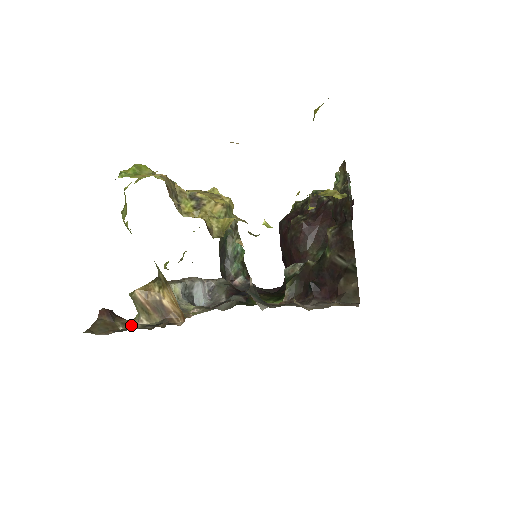
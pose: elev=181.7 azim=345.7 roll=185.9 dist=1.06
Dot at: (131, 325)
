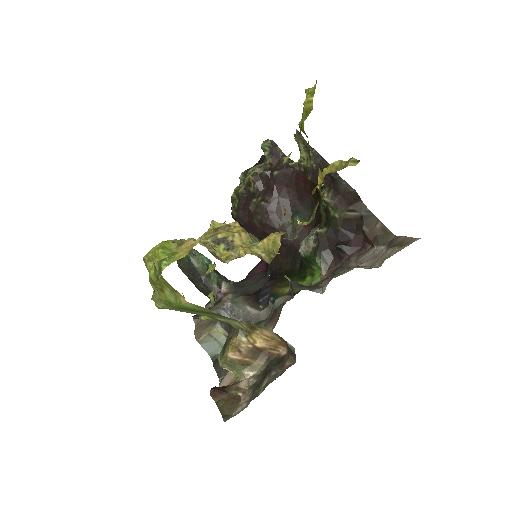
Dot at: (243, 385)
